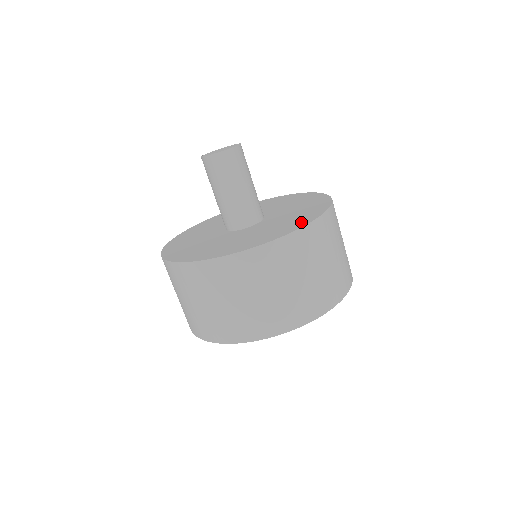
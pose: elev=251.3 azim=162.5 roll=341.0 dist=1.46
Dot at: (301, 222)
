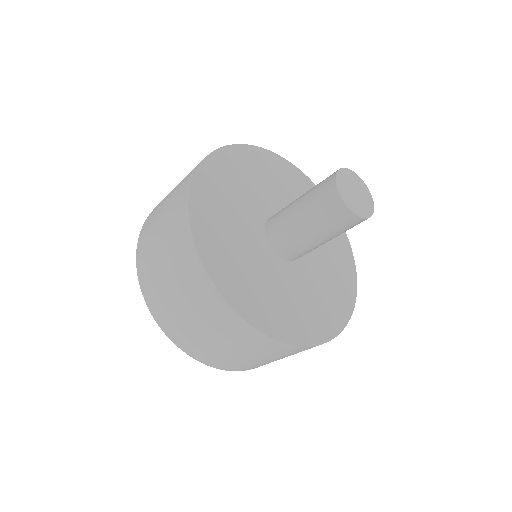
Dot at: (342, 311)
